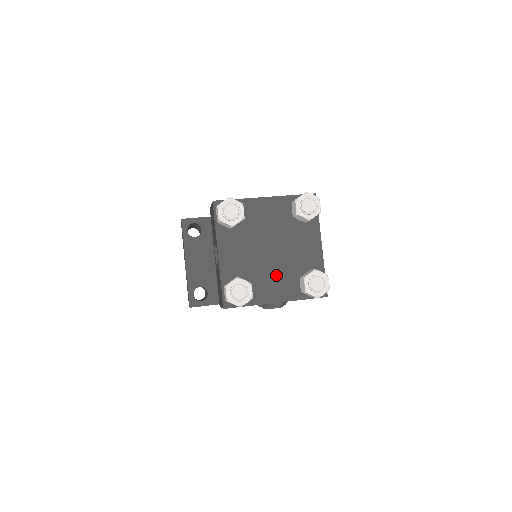
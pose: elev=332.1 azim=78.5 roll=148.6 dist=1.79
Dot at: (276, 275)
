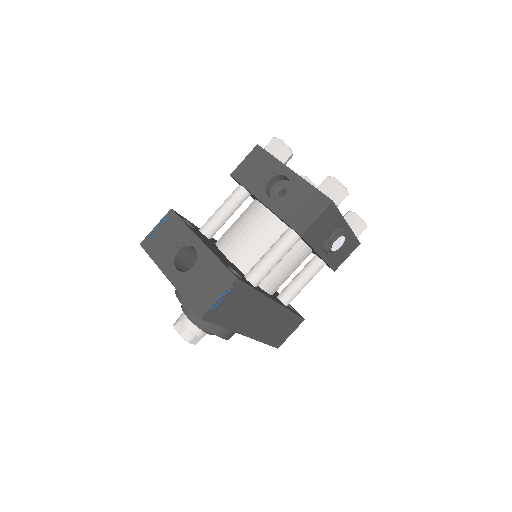
Dot at: occluded
